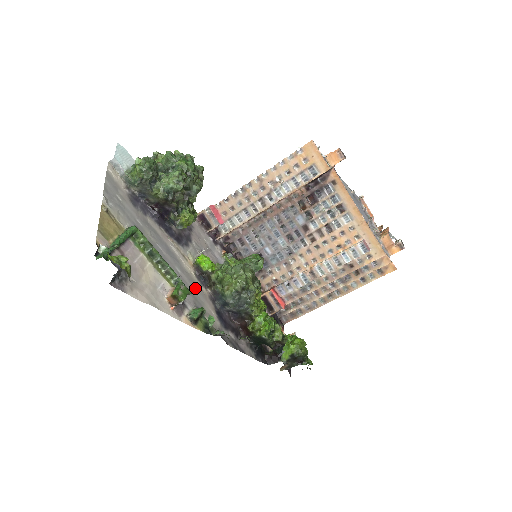
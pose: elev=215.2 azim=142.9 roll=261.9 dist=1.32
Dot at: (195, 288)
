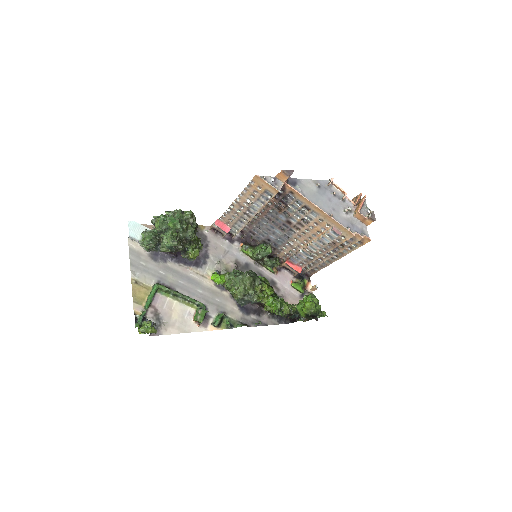
Dot at: (216, 297)
